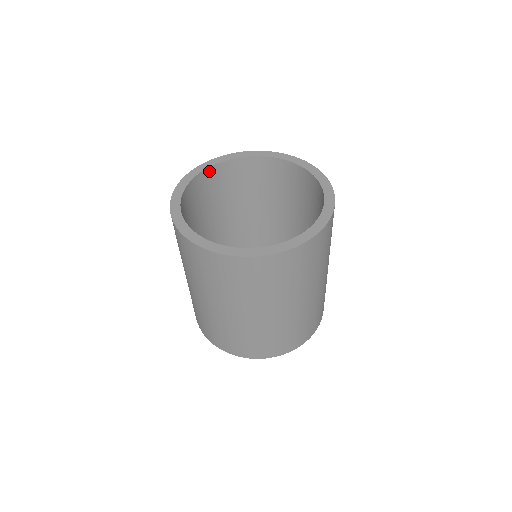
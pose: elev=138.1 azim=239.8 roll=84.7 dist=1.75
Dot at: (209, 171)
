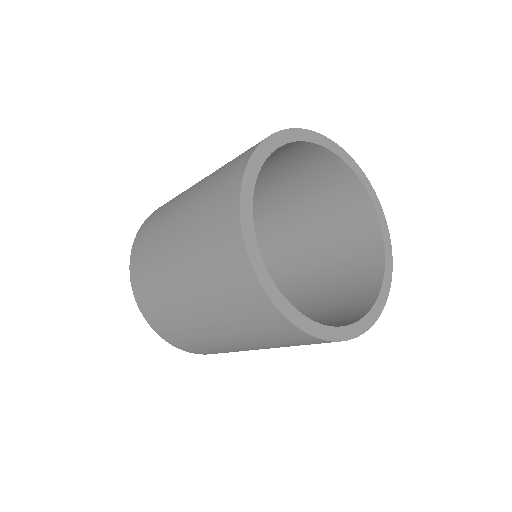
Dot at: (312, 146)
